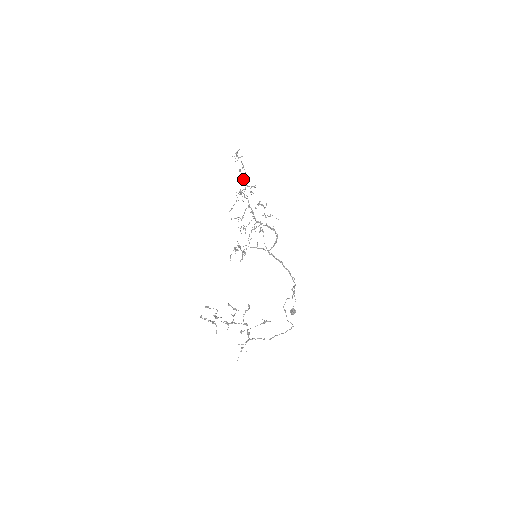
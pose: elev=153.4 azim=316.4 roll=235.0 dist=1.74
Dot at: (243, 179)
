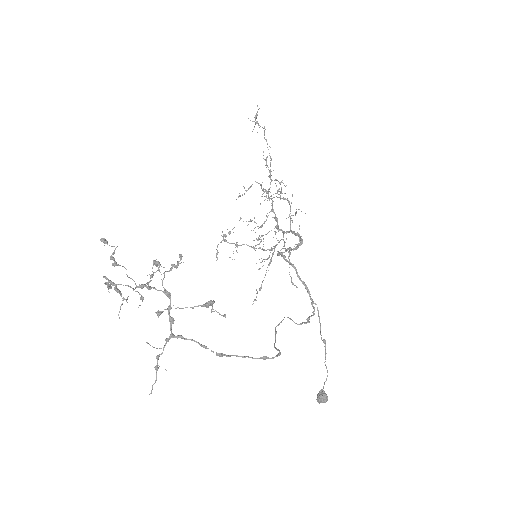
Dot at: (269, 171)
